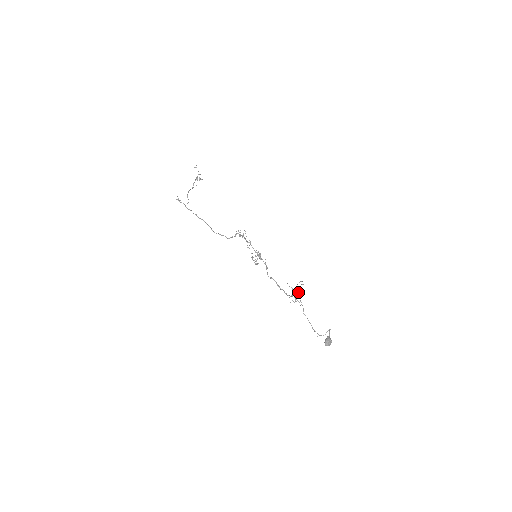
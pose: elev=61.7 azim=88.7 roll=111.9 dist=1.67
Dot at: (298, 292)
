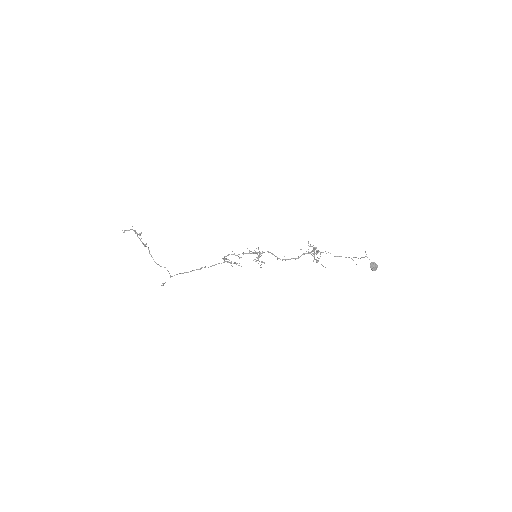
Dot at: (314, 249)
